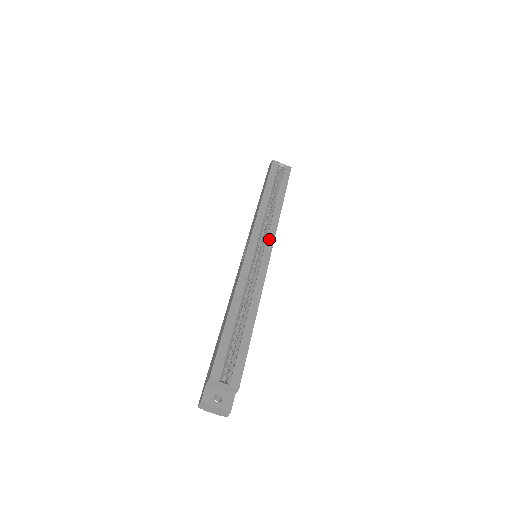
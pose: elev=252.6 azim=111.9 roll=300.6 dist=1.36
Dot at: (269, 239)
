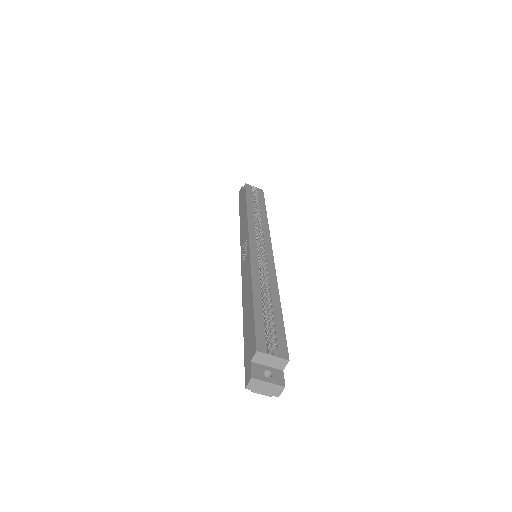
Dot at: (266, 239)
